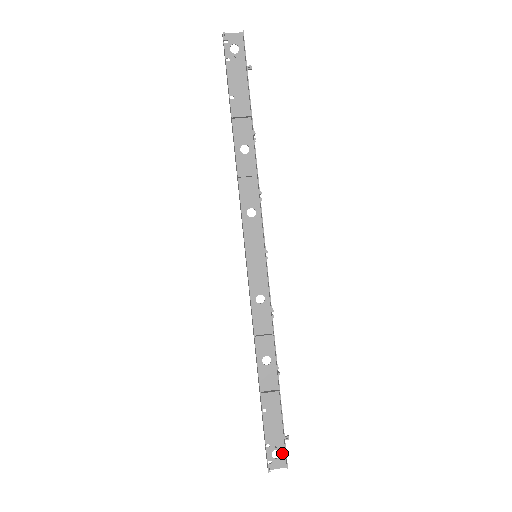
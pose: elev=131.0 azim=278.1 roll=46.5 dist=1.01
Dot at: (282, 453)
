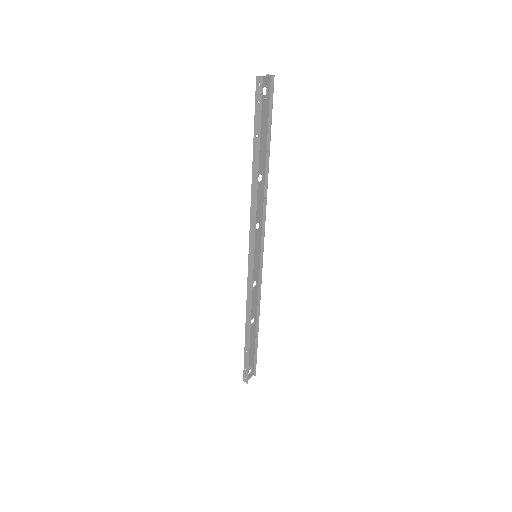
Dot at: (252, 369)
